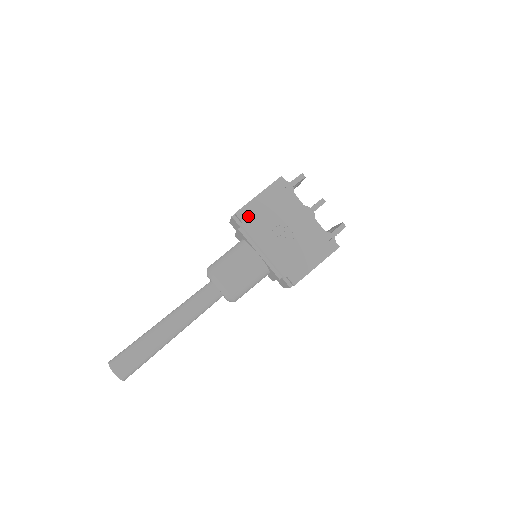
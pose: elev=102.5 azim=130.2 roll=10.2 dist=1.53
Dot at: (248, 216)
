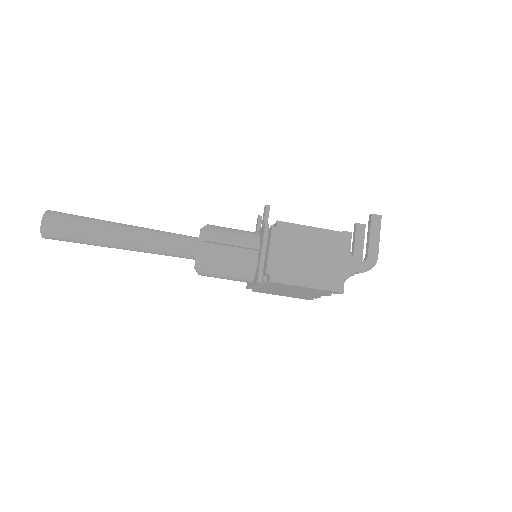
Dot at: (277, 285)
